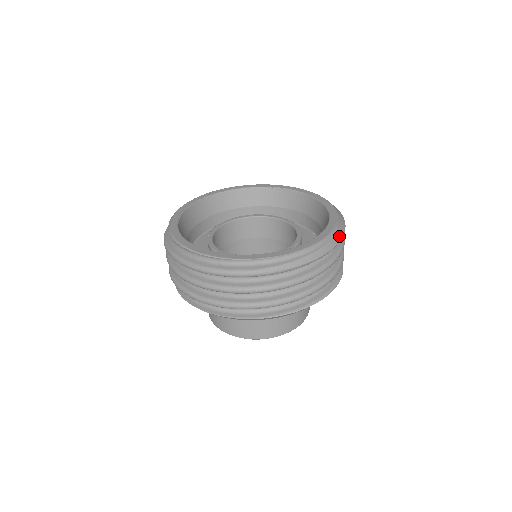
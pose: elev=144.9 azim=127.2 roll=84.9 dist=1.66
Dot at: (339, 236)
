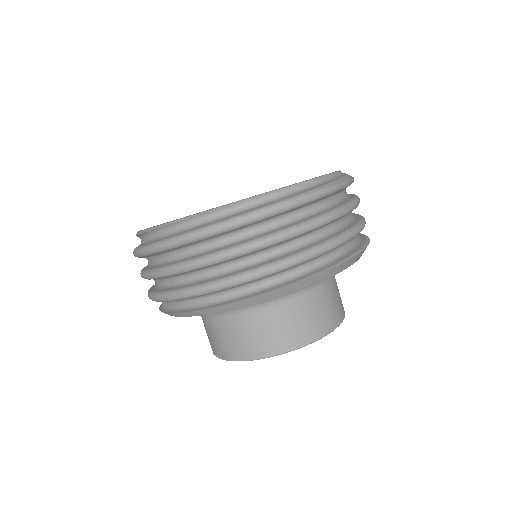
Dot at: occluded
